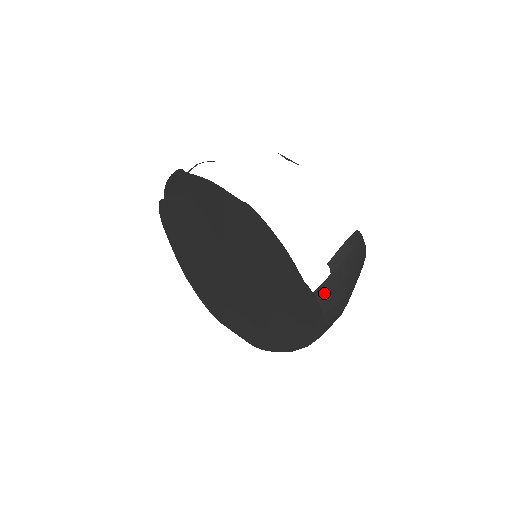
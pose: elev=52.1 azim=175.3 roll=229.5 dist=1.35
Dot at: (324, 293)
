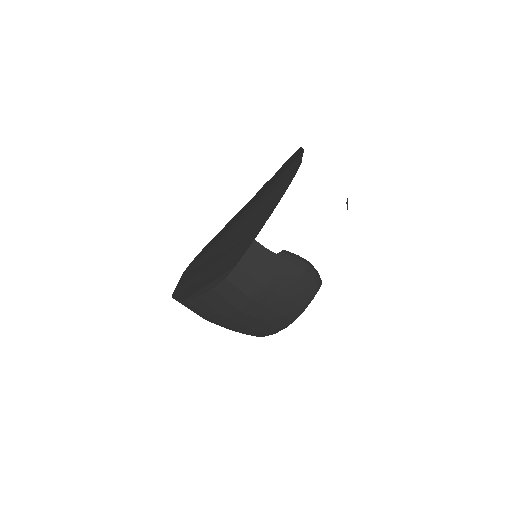
Dot at: (257, 254)
